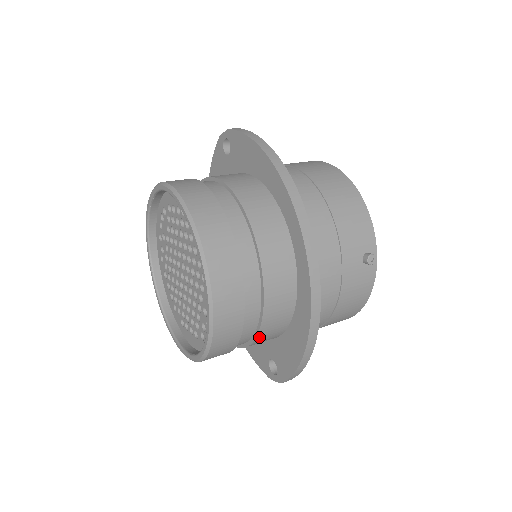
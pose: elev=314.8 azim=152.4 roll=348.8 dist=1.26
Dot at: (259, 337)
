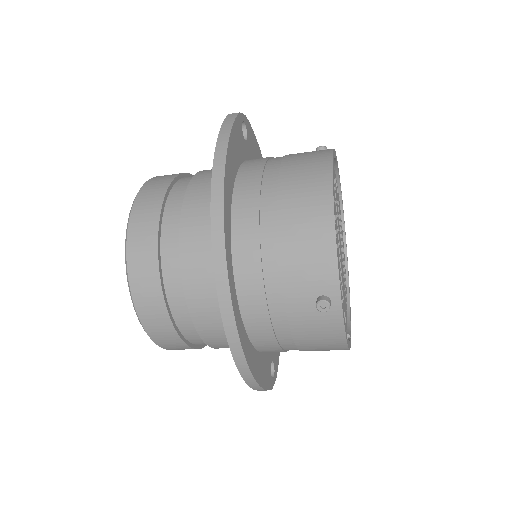
Dot at: (215, 347)
